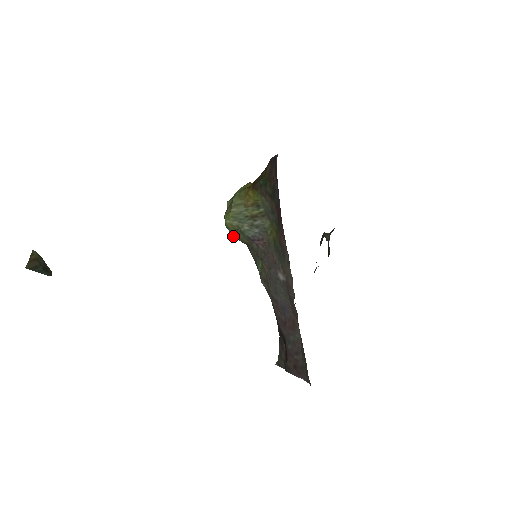
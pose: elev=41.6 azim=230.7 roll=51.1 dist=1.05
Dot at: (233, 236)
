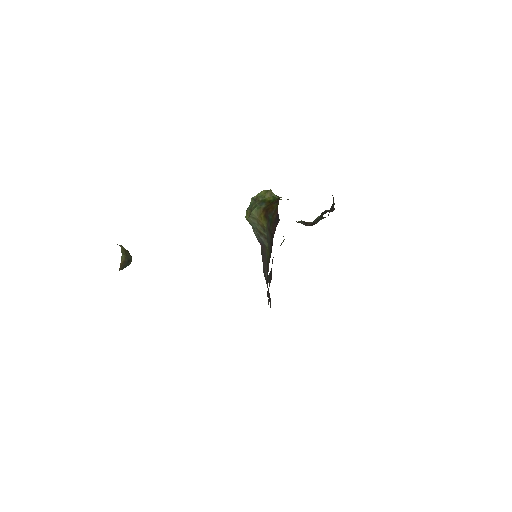
Dot at: occluded
